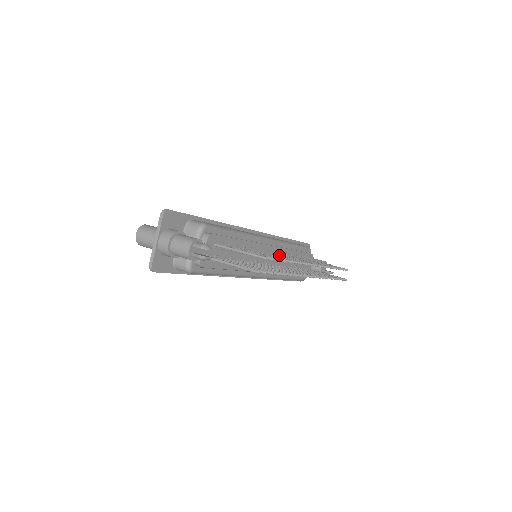
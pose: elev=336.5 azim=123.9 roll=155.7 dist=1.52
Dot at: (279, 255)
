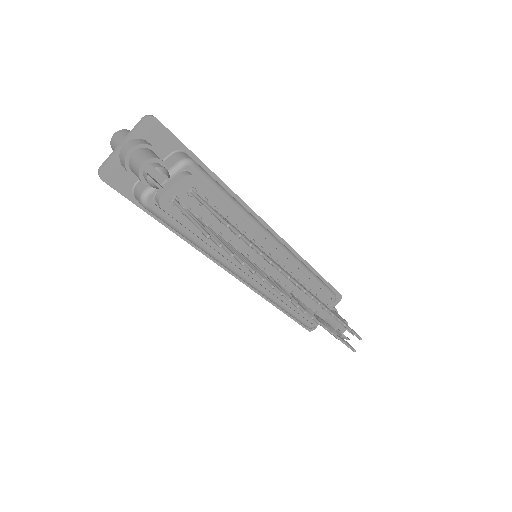
Dot at: occluded
